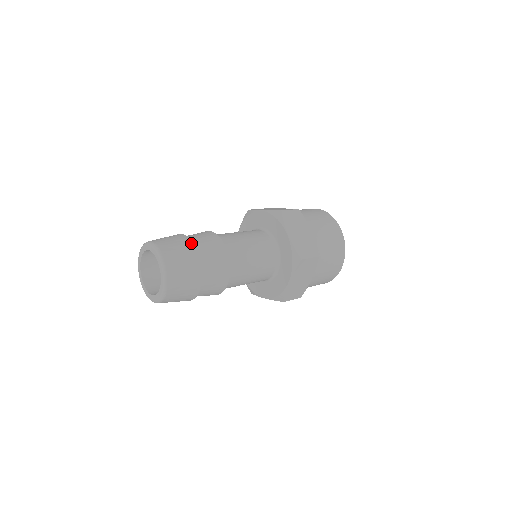
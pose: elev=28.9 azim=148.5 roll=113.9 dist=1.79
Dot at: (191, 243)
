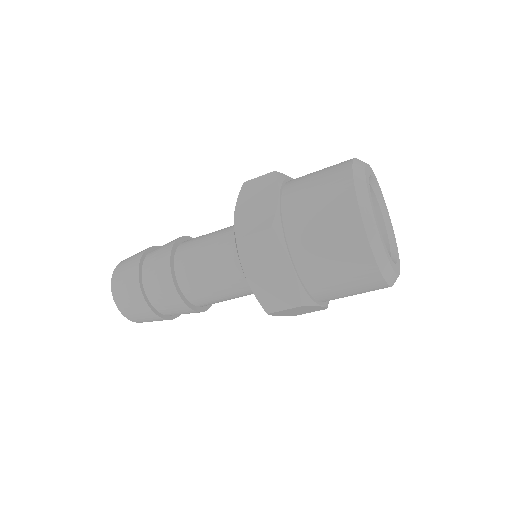
Dot at: (144, 251)
